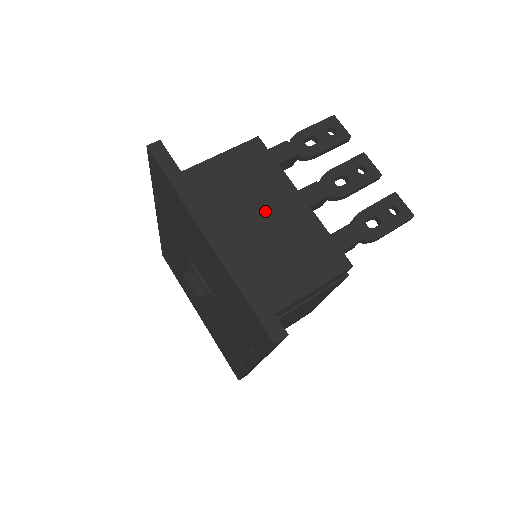
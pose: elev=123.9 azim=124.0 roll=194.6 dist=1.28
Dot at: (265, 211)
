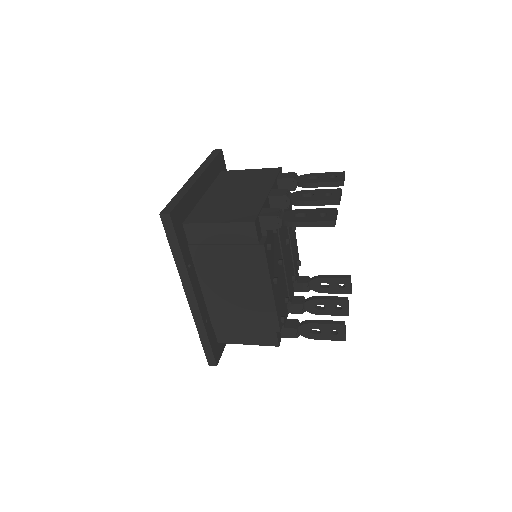
Dot at: (242, 191)
